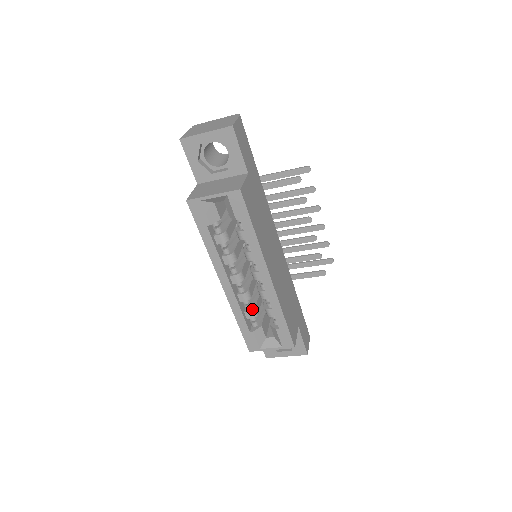
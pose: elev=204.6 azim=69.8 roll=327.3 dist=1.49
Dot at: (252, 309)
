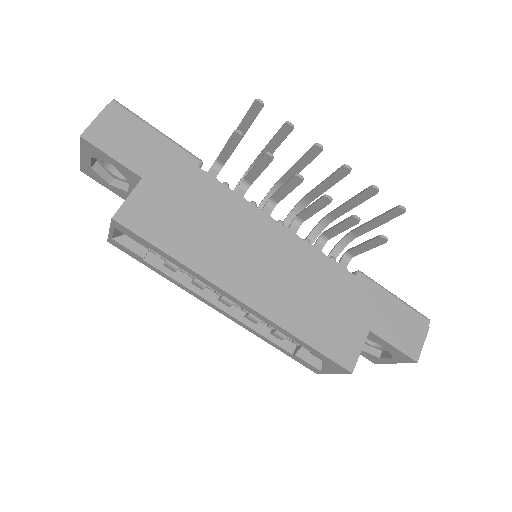
Dot at: occluded
